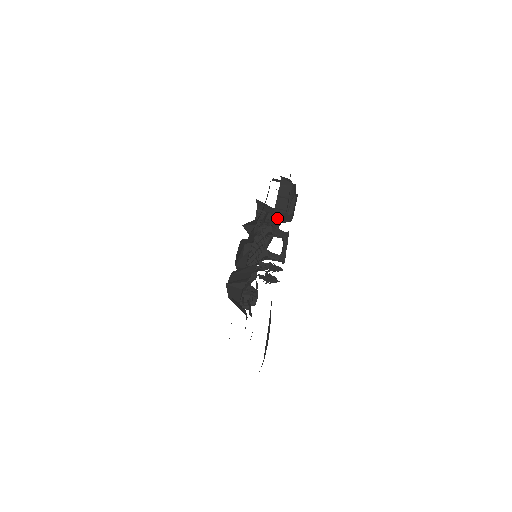
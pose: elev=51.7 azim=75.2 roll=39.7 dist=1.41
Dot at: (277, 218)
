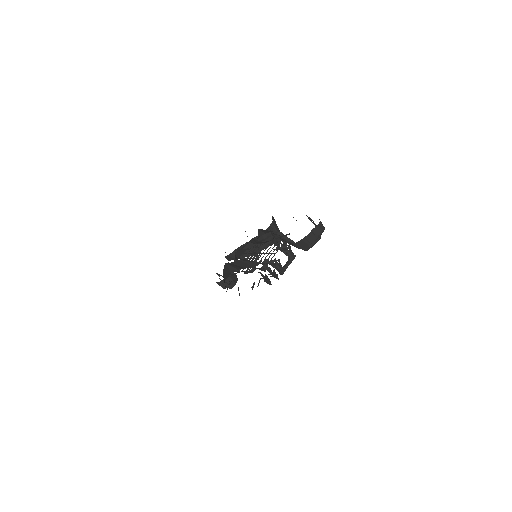
Dot at: (301, 244)
